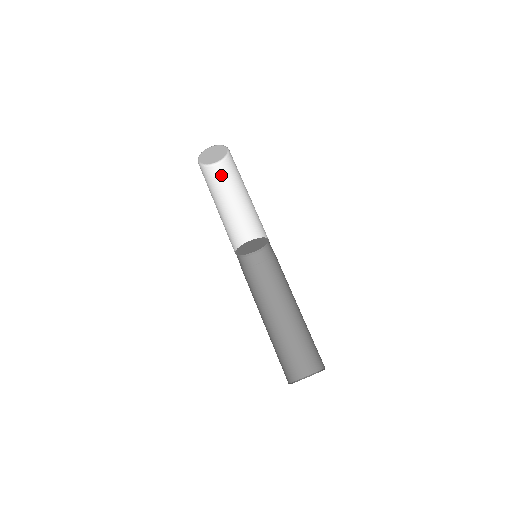
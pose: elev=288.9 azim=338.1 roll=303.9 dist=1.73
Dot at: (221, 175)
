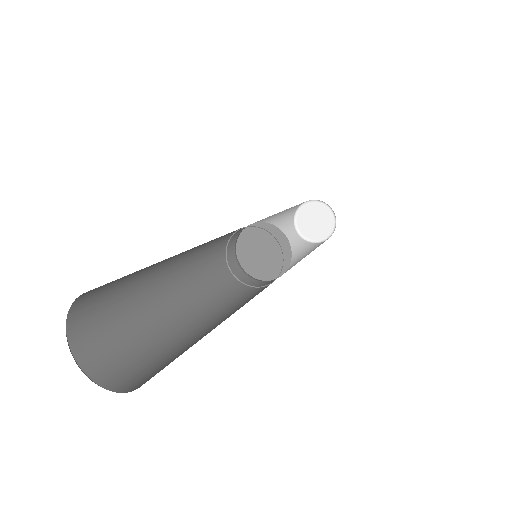
Dot at: (300, 244)
